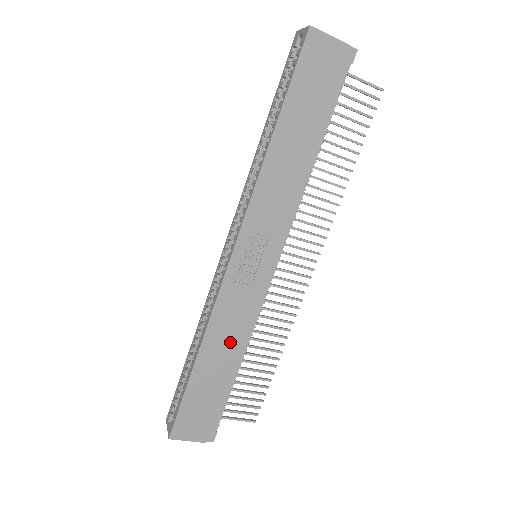
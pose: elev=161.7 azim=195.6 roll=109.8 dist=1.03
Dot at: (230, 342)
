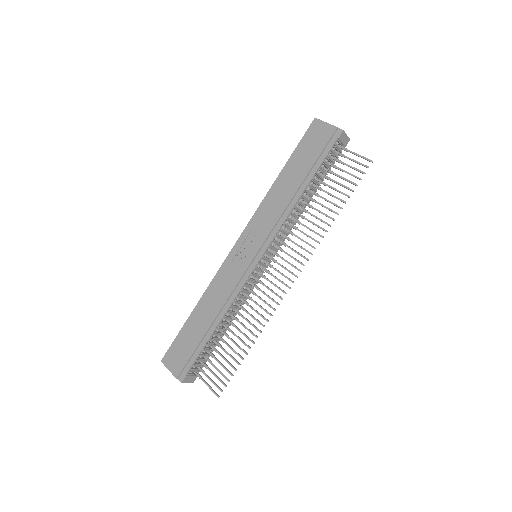
Dot at: (215, 305)
